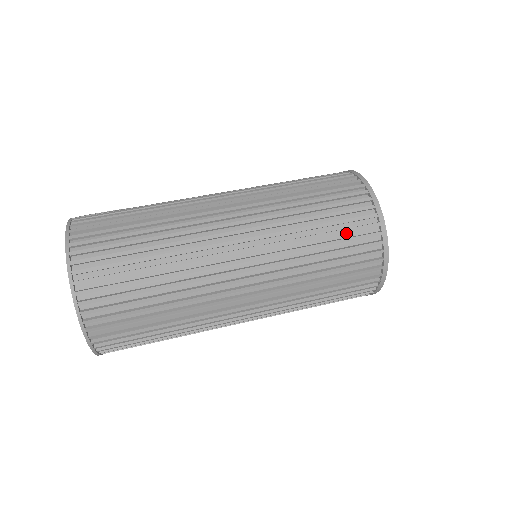
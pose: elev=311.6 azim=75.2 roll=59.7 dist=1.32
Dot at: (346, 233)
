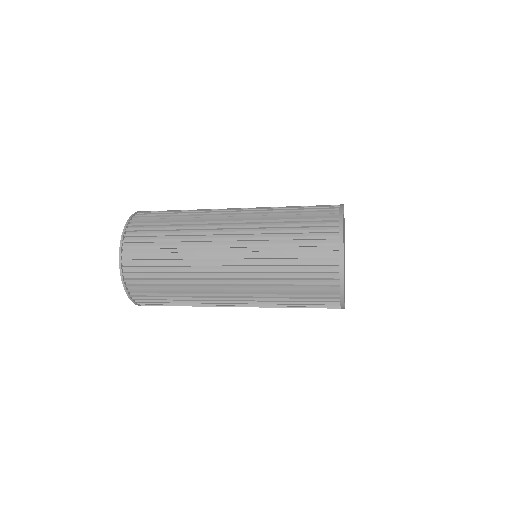
Dot at: (311, 228)
